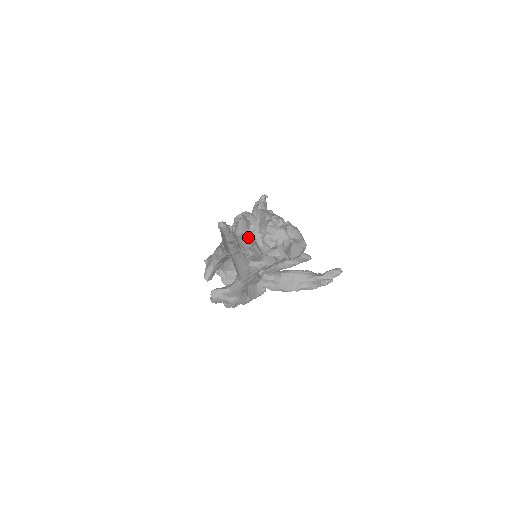
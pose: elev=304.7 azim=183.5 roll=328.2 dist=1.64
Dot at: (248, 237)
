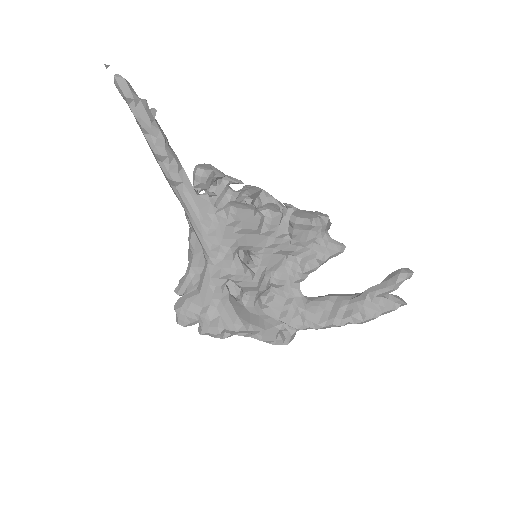
Dot at: occluded
